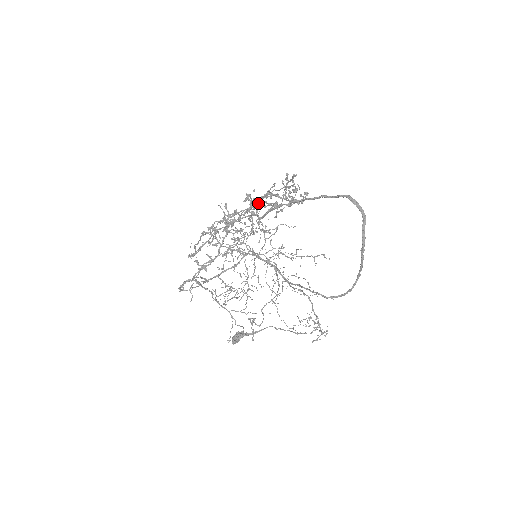
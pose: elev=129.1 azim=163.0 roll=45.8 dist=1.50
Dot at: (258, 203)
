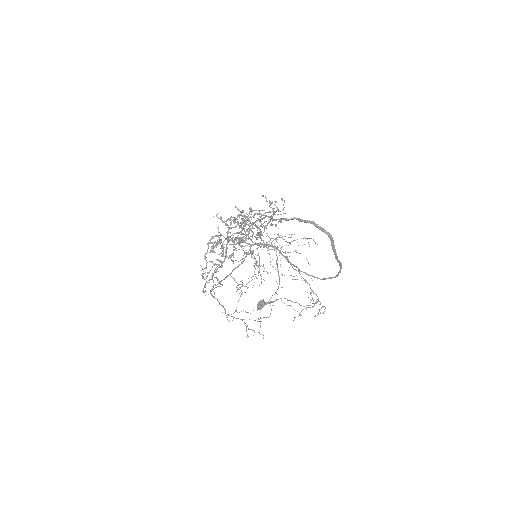
Dot at: occluded
